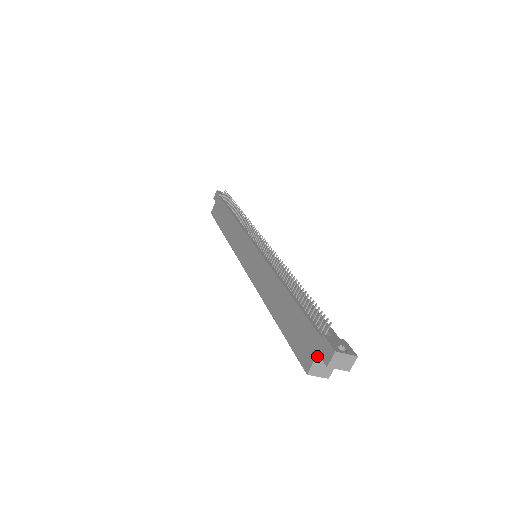
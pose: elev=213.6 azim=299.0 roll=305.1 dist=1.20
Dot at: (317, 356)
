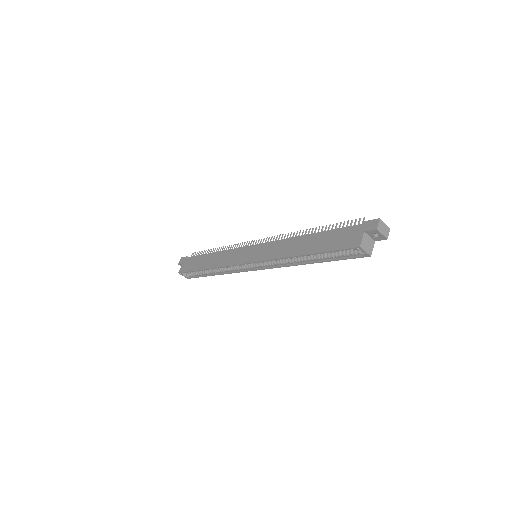
Dot at: (364, 233)
